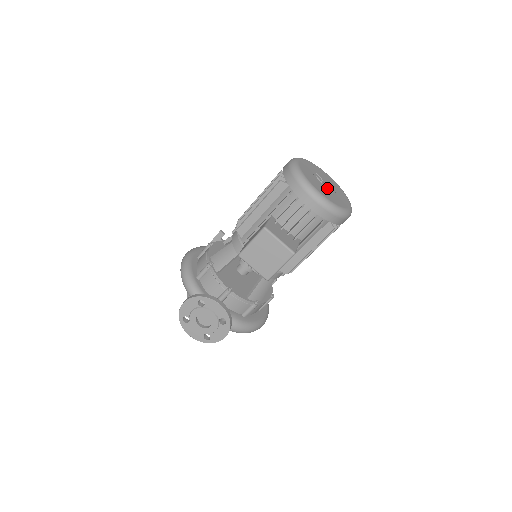
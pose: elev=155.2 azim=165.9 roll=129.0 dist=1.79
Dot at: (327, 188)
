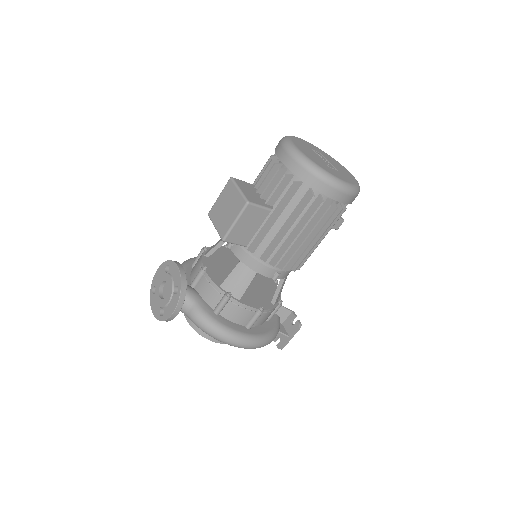
Dot at: (321, 160)
